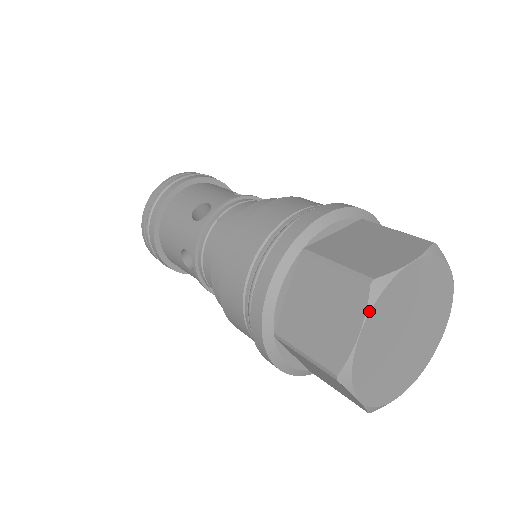
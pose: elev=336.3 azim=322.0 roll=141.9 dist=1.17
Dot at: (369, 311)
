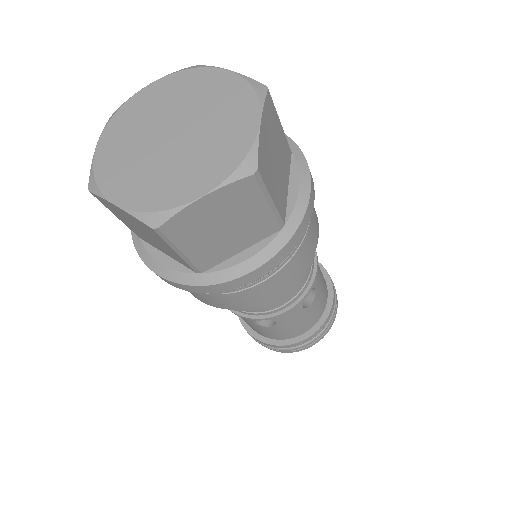
Dot at: (105, 127)
